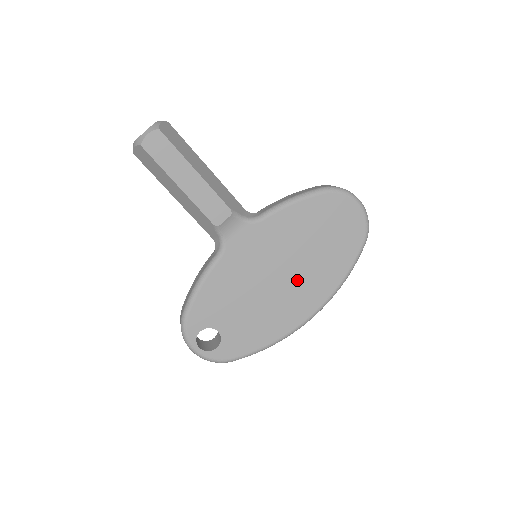
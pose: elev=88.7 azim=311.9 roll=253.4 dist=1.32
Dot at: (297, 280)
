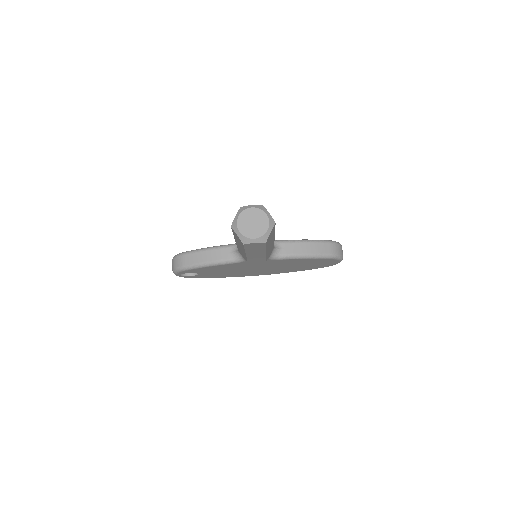
Dot at: (268, 270)
